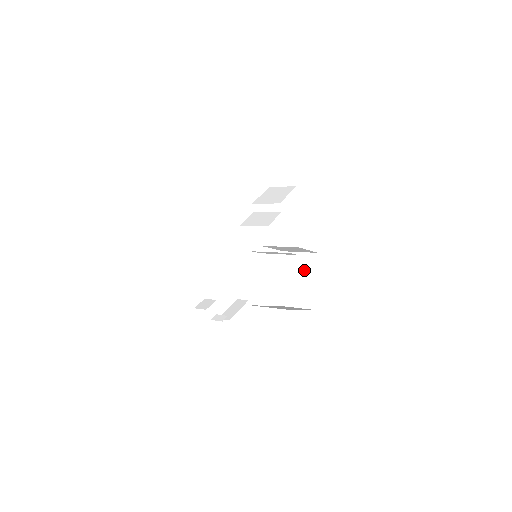
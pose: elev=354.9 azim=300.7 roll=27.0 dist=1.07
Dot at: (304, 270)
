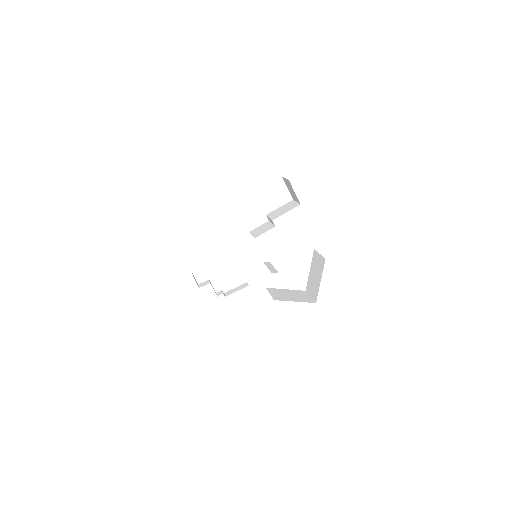
Dot at: (318, 269)
